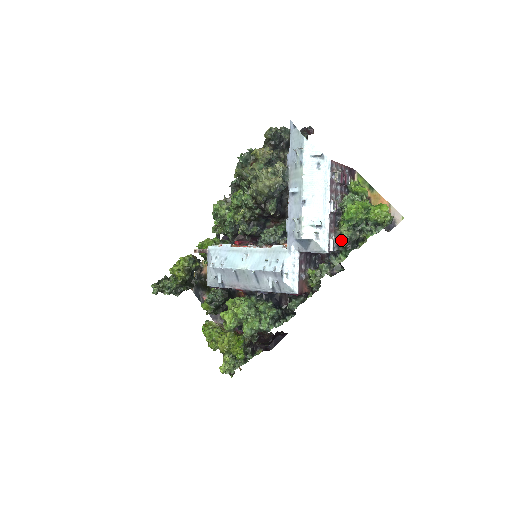
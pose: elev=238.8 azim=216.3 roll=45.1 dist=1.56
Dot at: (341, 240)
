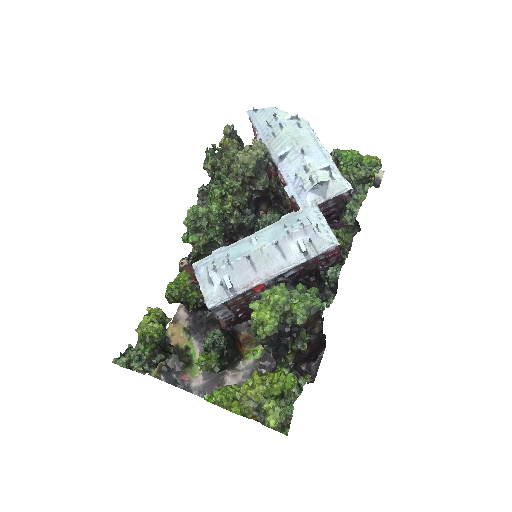
Dot at: (356, 175)
